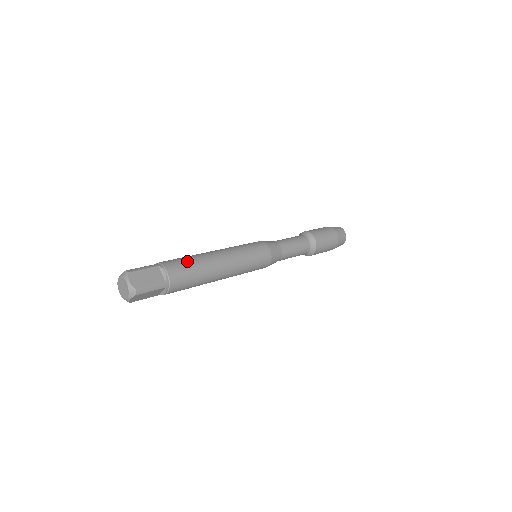
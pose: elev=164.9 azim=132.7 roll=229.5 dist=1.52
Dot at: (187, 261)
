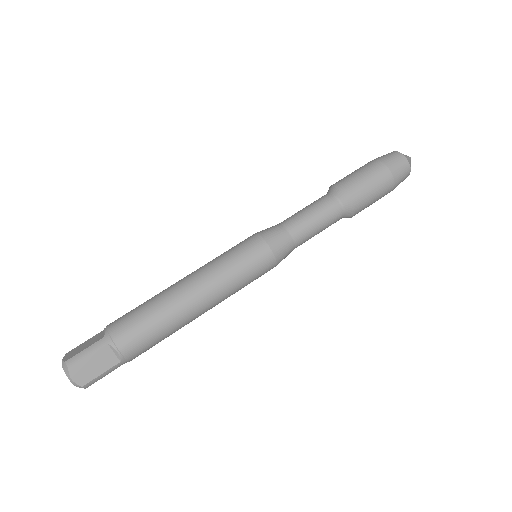
Dot at: (147, 323)
